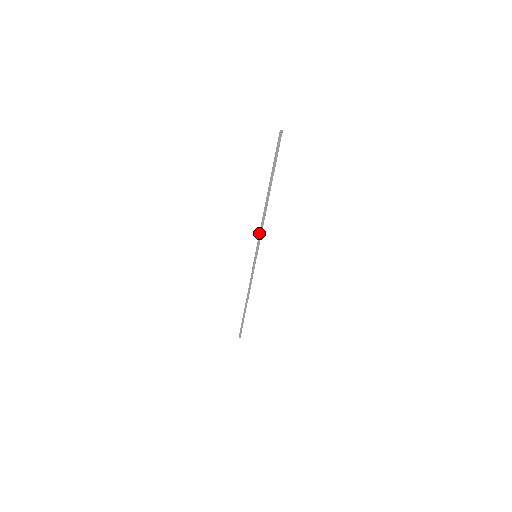
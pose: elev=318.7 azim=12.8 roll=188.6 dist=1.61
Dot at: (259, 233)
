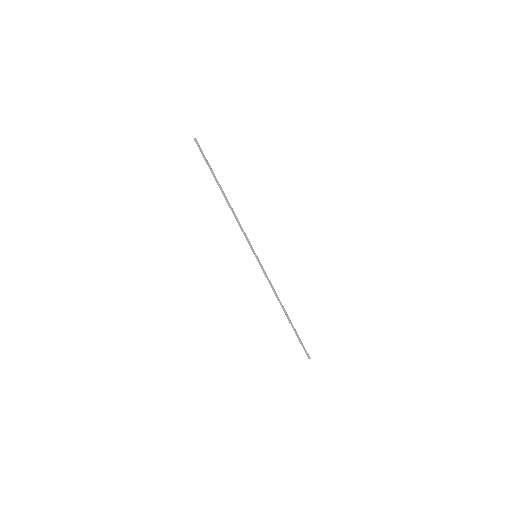
Dot at: occluded
